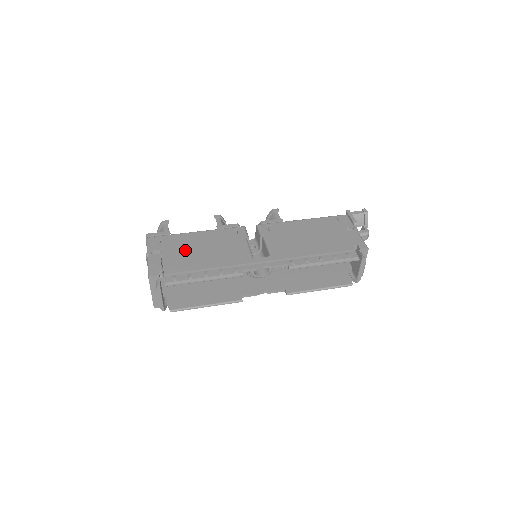
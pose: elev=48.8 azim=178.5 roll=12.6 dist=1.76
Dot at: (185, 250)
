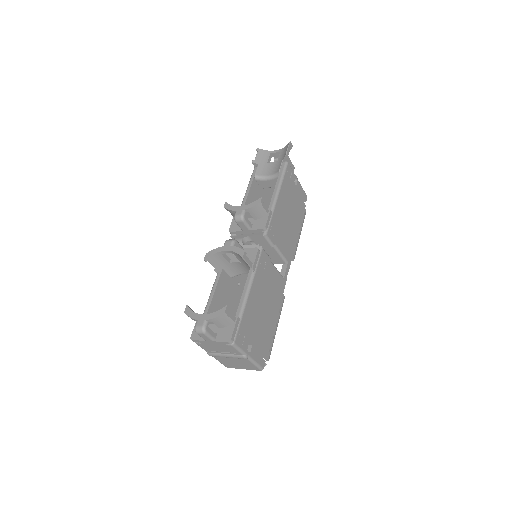
Dot at: (259, 321)
